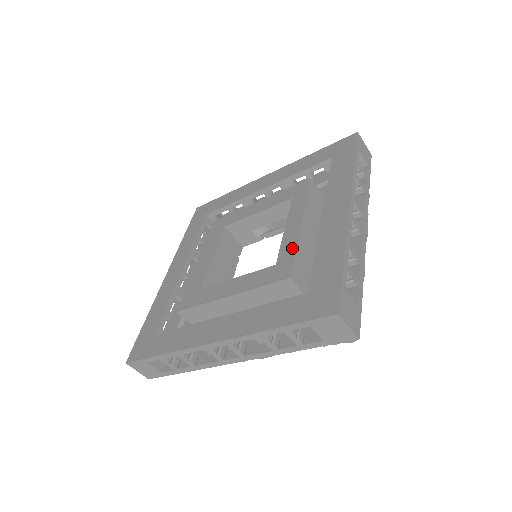
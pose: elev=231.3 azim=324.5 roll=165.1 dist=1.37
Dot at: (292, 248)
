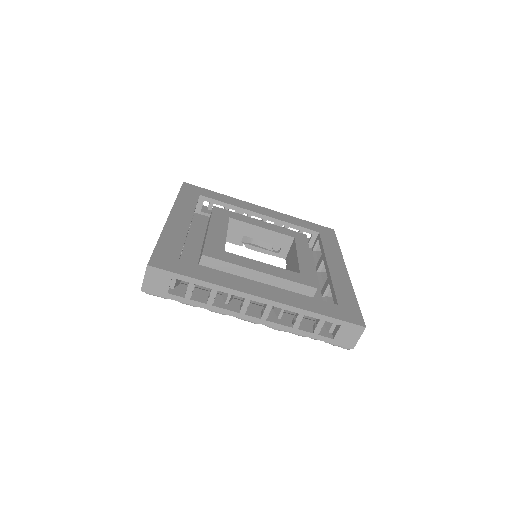
Dot at: (311, 270)
